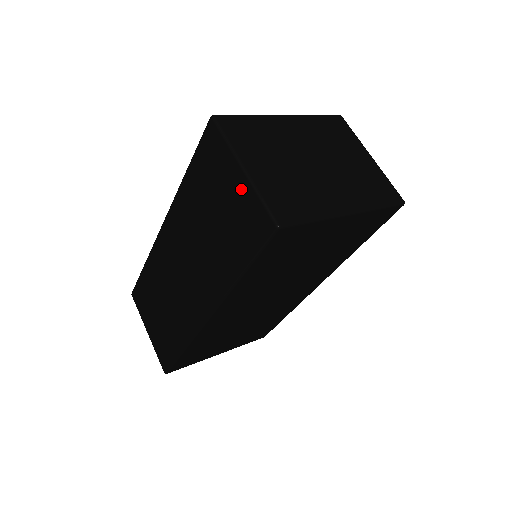
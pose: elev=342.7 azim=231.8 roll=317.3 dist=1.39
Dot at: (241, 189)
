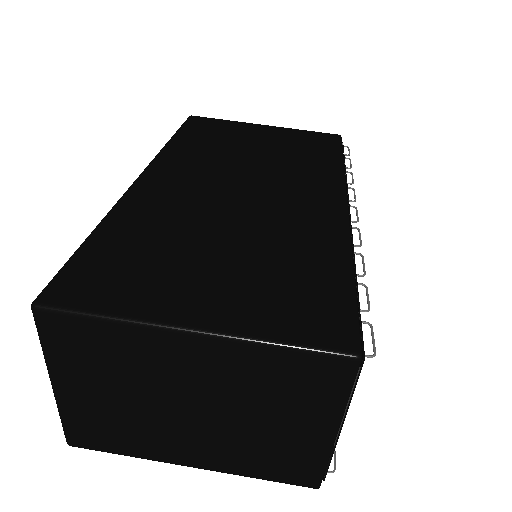
Dot at: occluded
